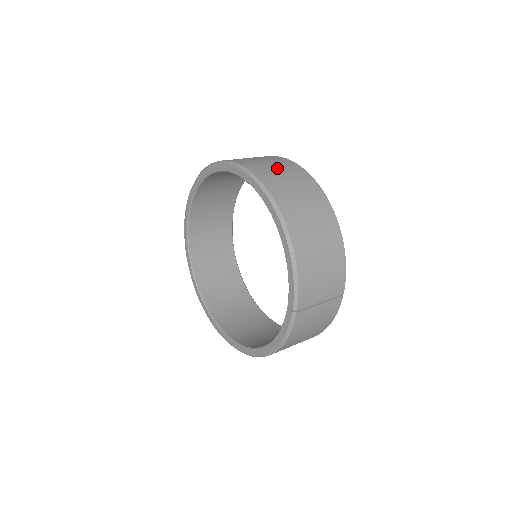
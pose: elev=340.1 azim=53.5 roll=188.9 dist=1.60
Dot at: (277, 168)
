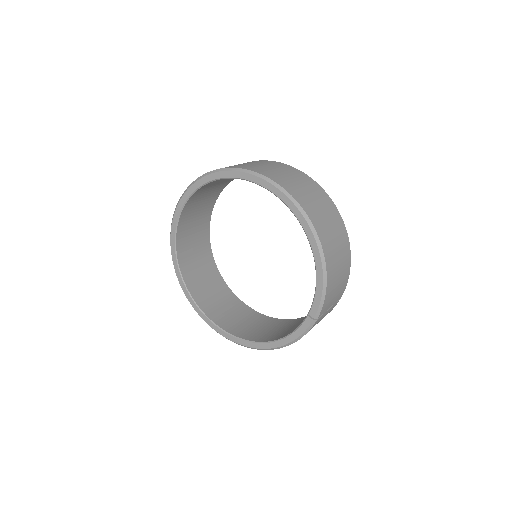
Dot at: (301, 185)
